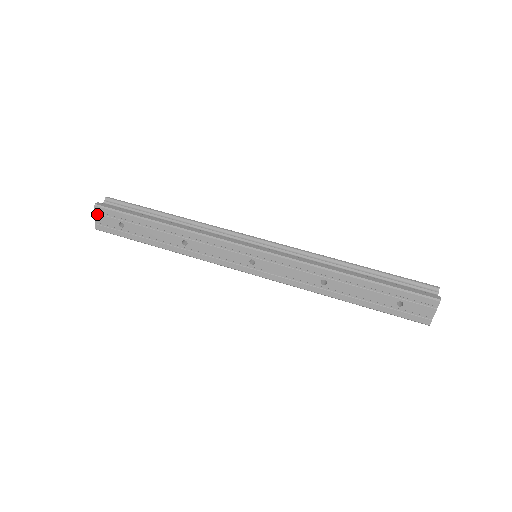
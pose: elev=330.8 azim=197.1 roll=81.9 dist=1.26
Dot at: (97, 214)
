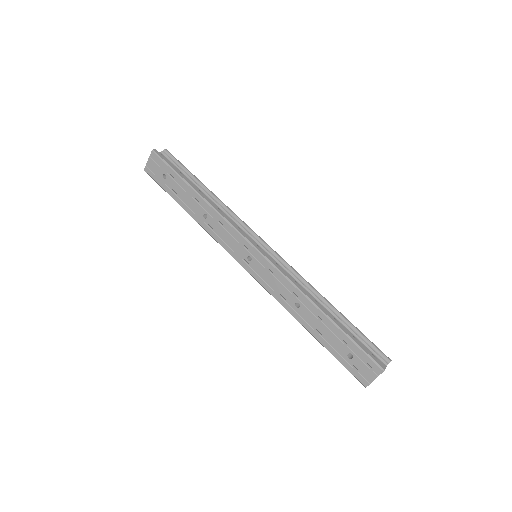
Dot at: (151, 158)
